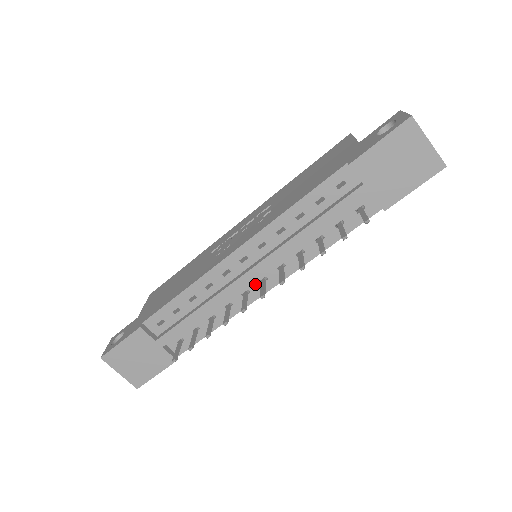
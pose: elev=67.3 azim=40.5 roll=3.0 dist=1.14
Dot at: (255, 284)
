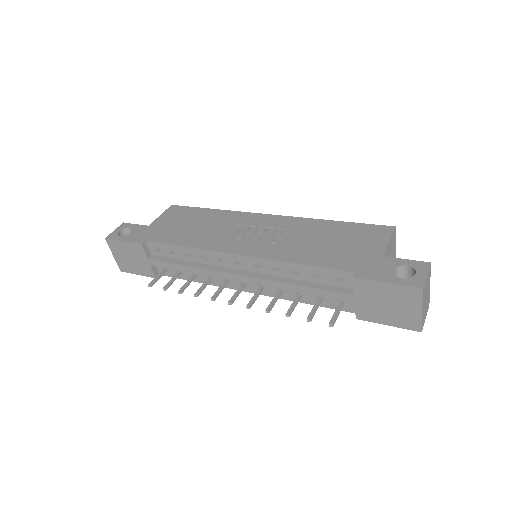
Dot at: (237, 281)
